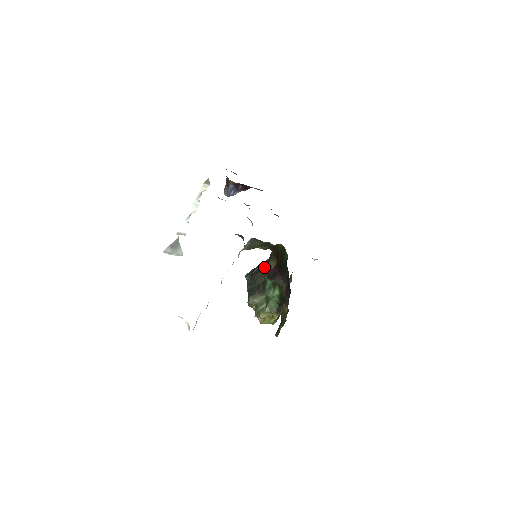
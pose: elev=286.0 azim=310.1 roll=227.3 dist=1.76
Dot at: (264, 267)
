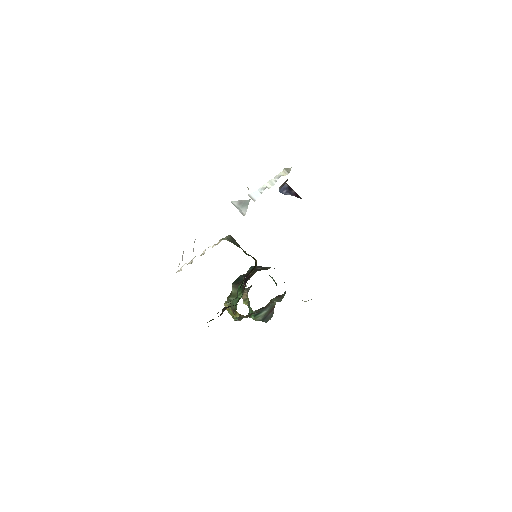
Dot at: (258, 270)
